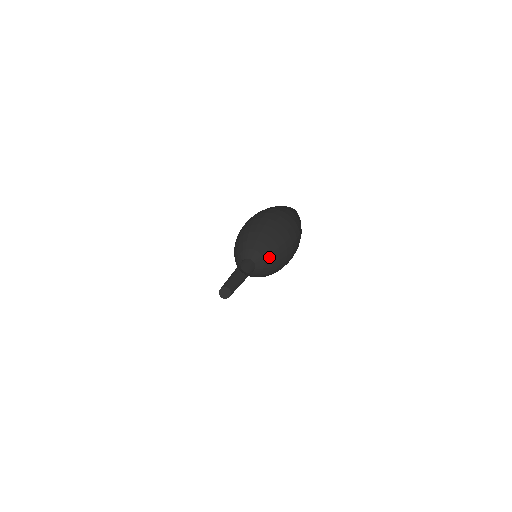
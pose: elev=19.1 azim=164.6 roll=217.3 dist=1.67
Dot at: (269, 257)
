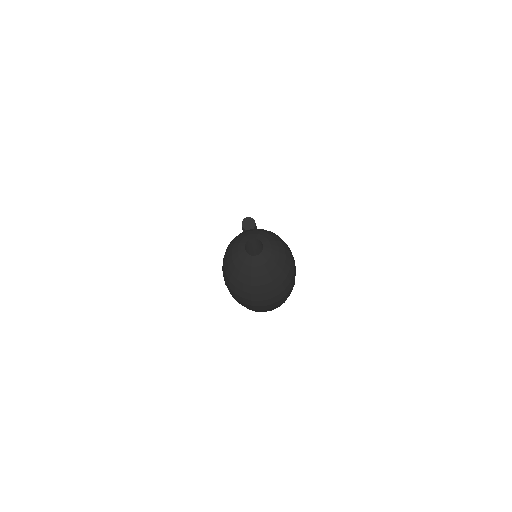
Dot at: (275, 259)
